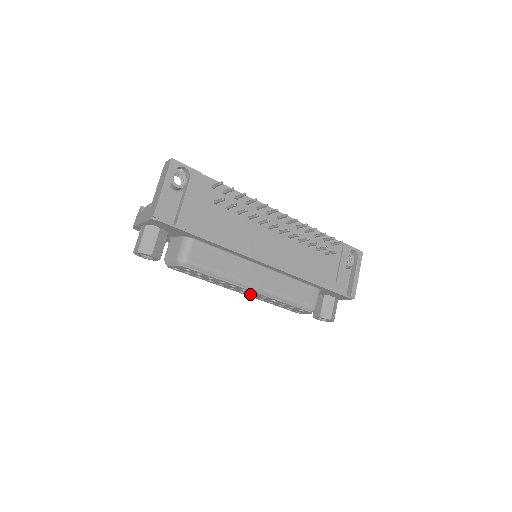
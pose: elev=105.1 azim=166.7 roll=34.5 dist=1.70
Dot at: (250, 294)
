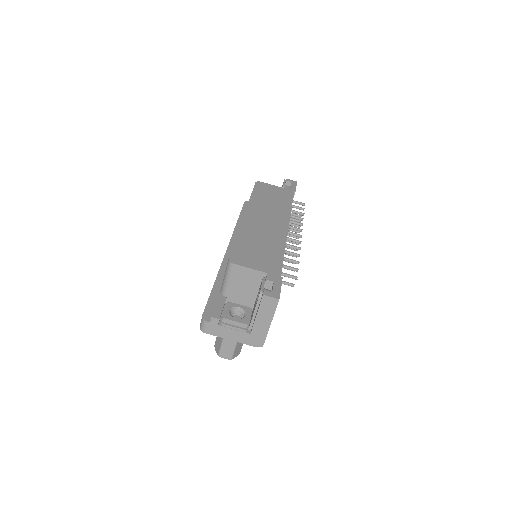
Dot at: occluded
